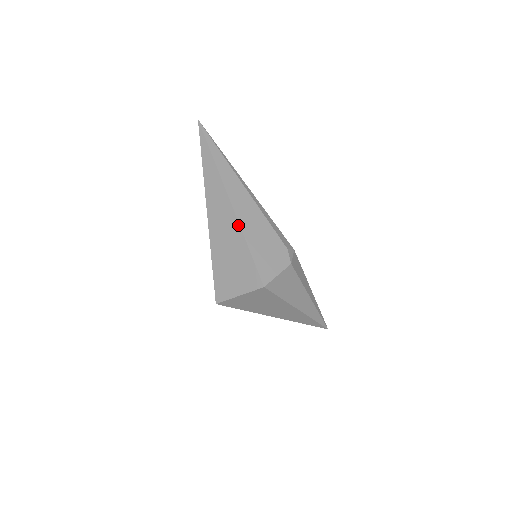
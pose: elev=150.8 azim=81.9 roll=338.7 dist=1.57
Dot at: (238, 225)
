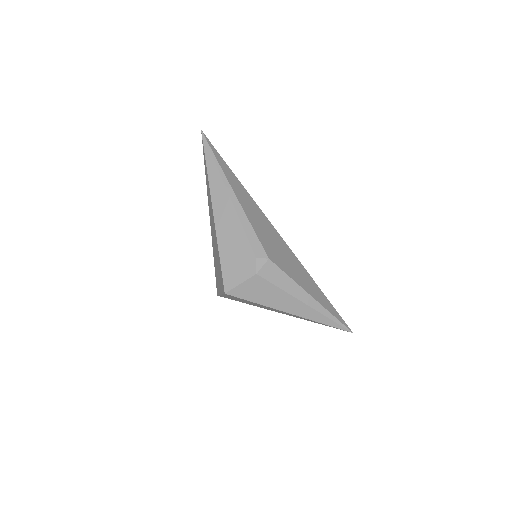
Dot at: (216, 233)
